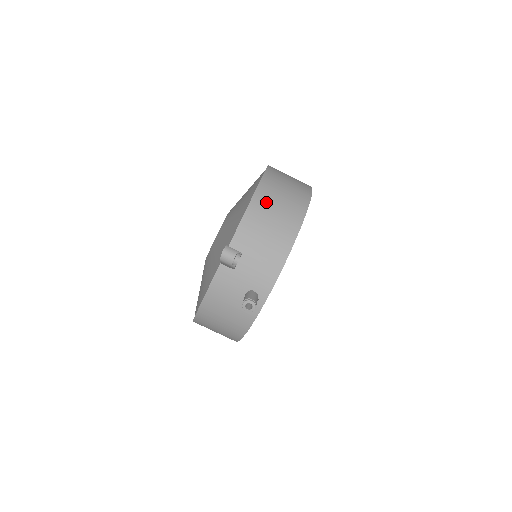
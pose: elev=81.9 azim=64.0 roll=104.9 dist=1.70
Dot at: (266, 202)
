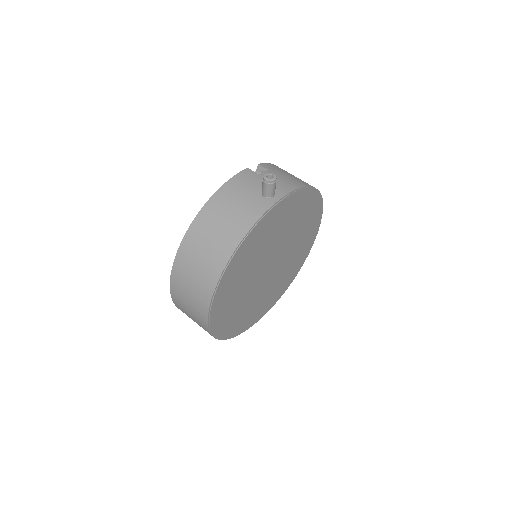
Dot at: occluded
